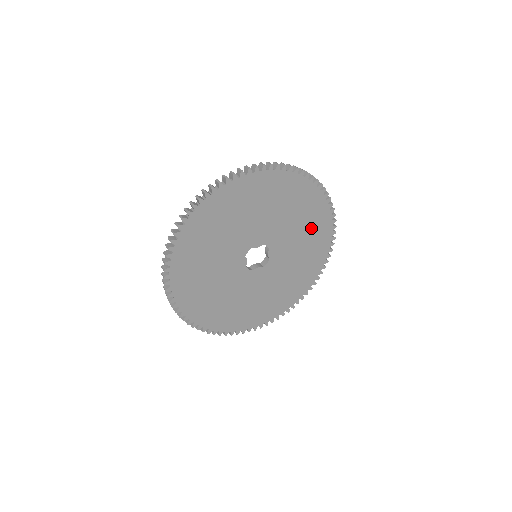
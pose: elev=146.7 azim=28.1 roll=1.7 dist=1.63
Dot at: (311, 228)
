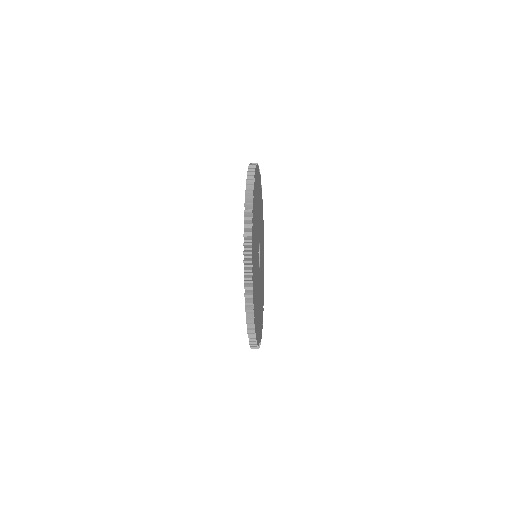
Dot at: (262, 235)
